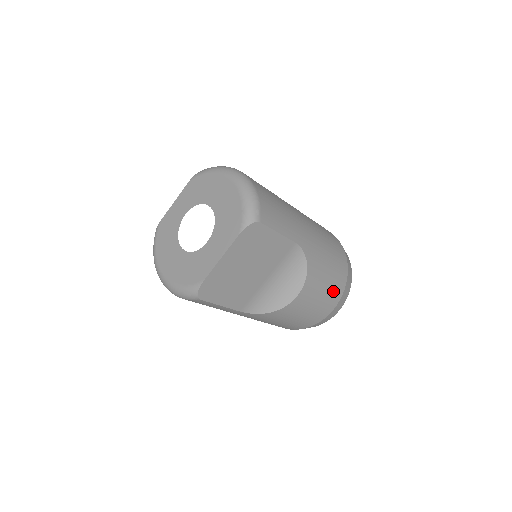
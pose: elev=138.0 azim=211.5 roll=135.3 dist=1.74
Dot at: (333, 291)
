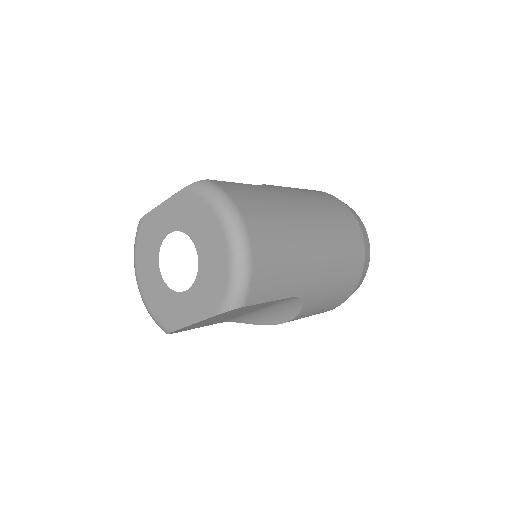
Dot at: (332, 306)
